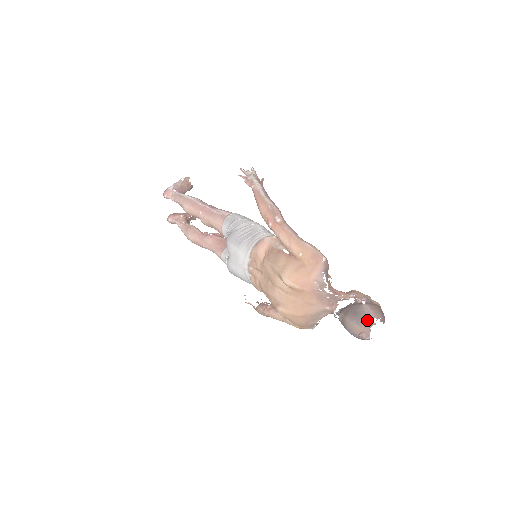
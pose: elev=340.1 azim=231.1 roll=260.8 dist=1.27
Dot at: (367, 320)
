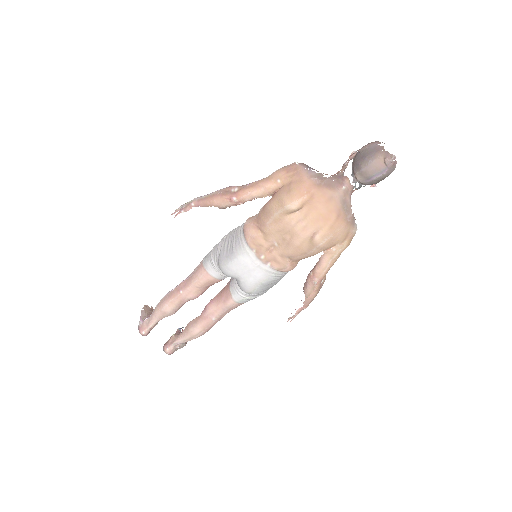
Dot at: (375, 149)
